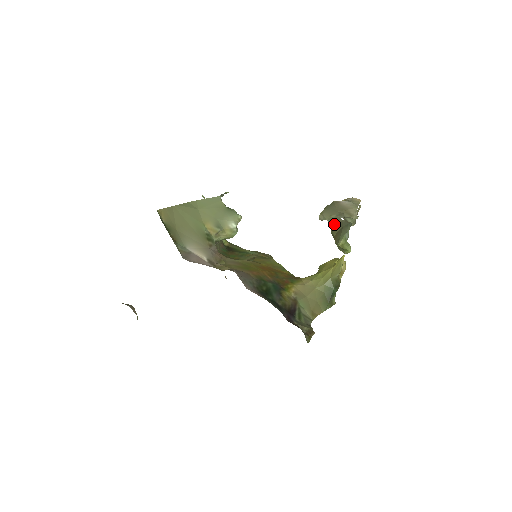
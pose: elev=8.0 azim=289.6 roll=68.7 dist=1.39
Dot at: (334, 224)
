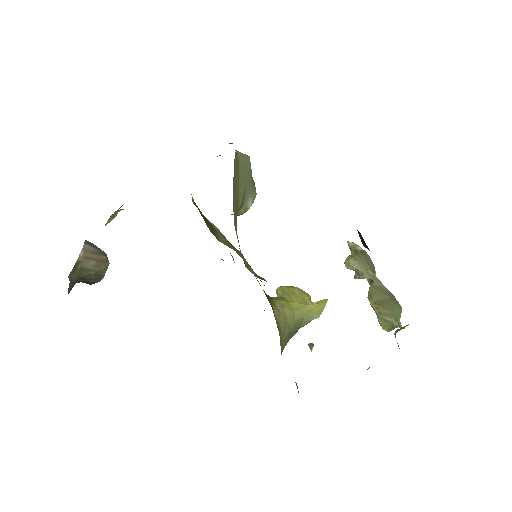
Dot at: (374, 285)
